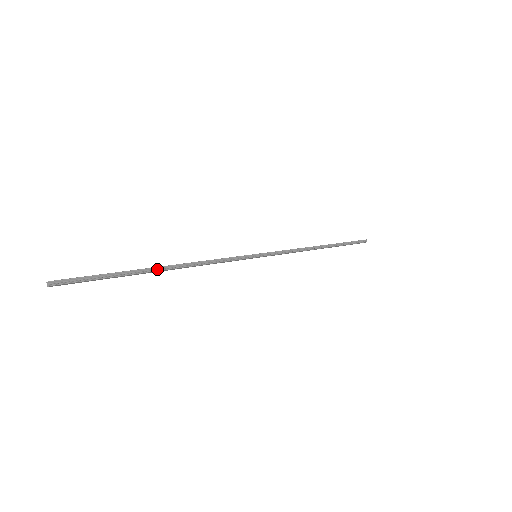
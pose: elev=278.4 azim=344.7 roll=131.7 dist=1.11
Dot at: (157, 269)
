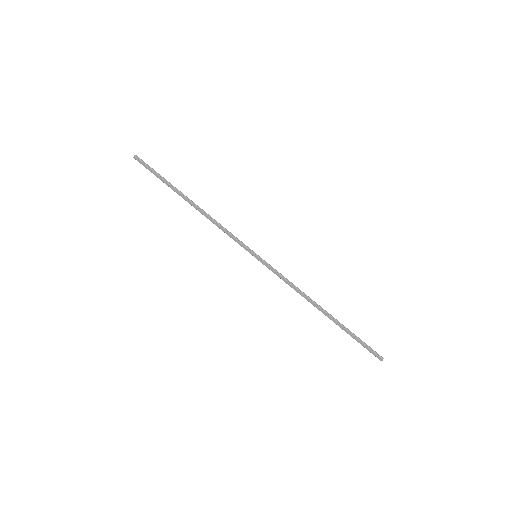
Dot at: (187, 198)
